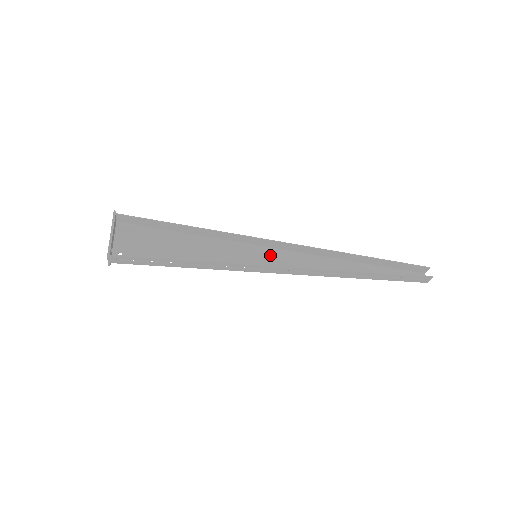
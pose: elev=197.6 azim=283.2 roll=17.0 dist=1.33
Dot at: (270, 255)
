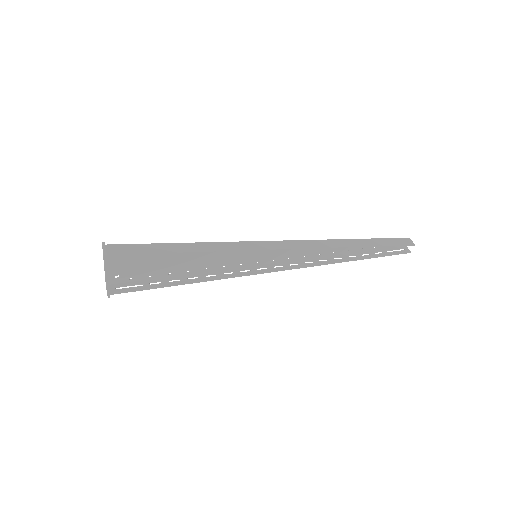
Dot at: (271, 250)
